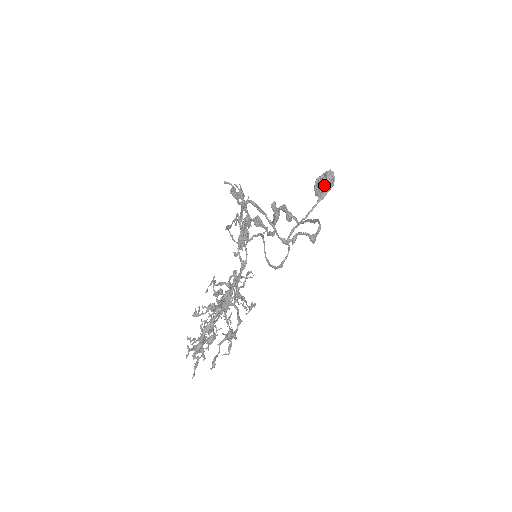
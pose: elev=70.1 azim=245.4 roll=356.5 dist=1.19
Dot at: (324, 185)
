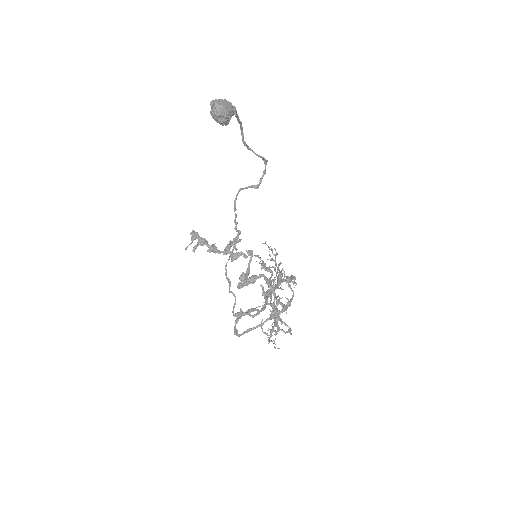
Dot at: occluded
